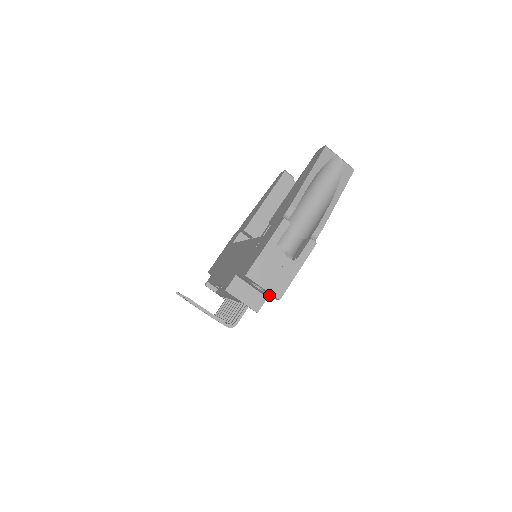
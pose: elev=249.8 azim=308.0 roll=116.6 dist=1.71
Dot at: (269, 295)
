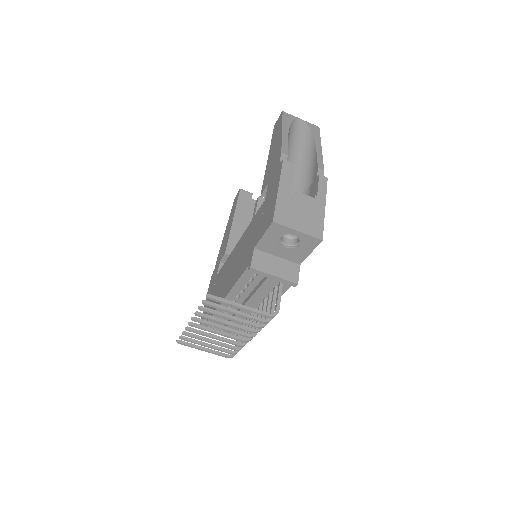
Dot at: (305, 247)
